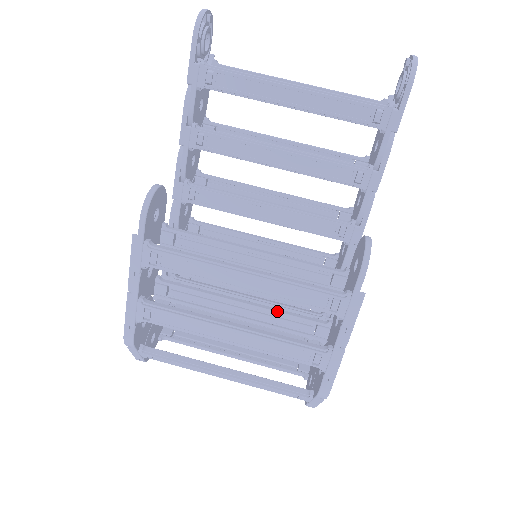
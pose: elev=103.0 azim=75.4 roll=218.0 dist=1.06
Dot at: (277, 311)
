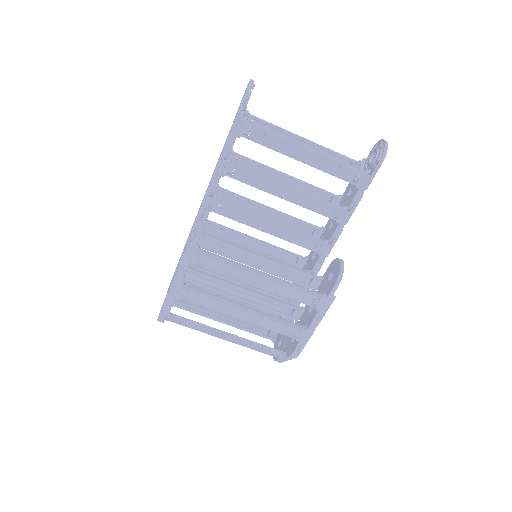
Dot at: (269, 298)
